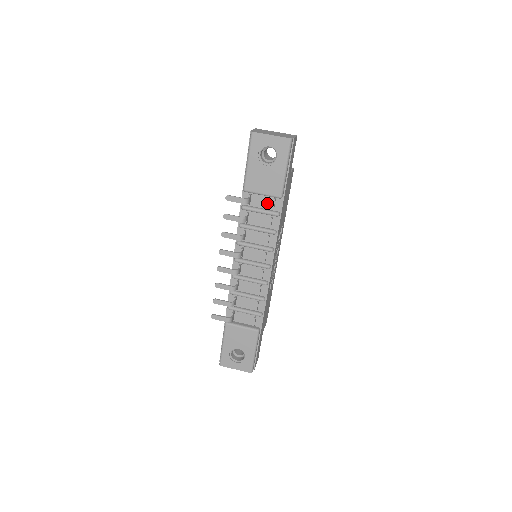
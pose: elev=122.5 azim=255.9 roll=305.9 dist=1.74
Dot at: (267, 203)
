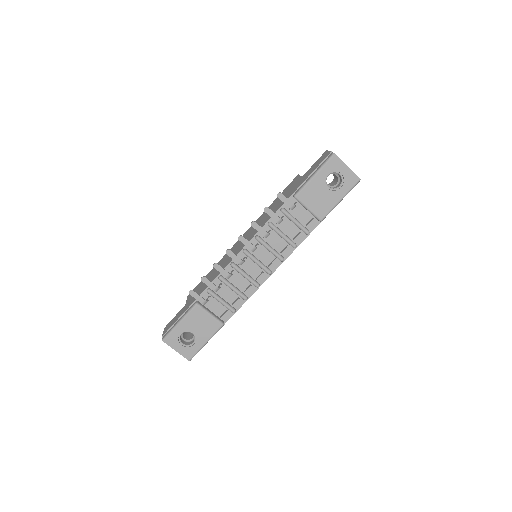
Dot at: (304, 218)
